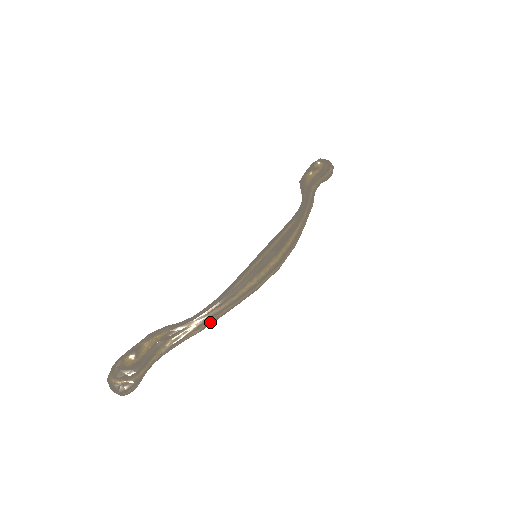
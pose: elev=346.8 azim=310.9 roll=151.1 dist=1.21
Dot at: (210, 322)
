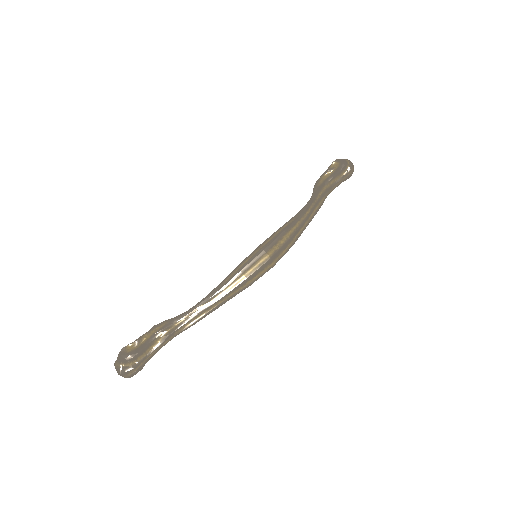
Dot at: (201, 316)
